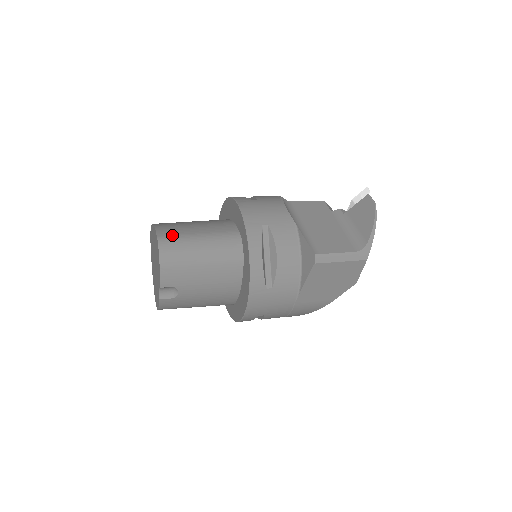
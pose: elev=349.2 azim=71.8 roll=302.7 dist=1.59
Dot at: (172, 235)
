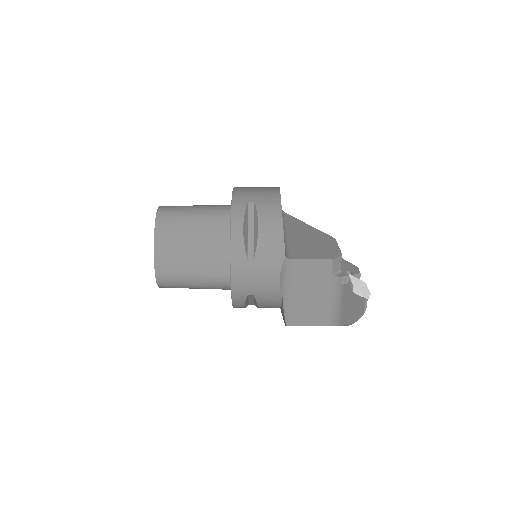
Dot at: (168, 274)
